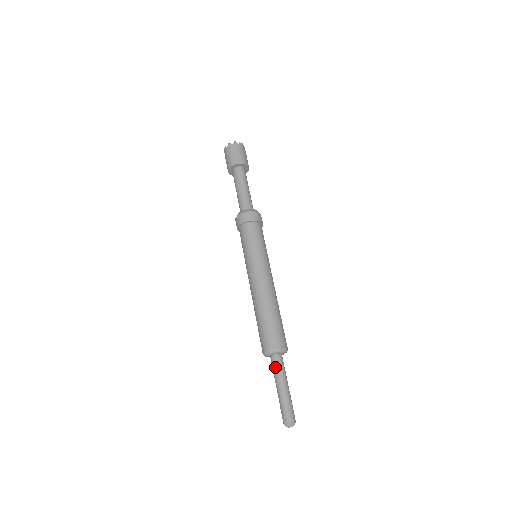
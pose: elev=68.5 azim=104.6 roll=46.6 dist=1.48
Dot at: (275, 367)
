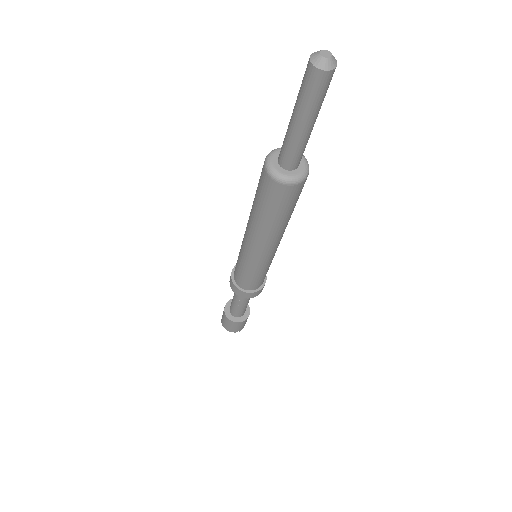
Dot at: occluded
